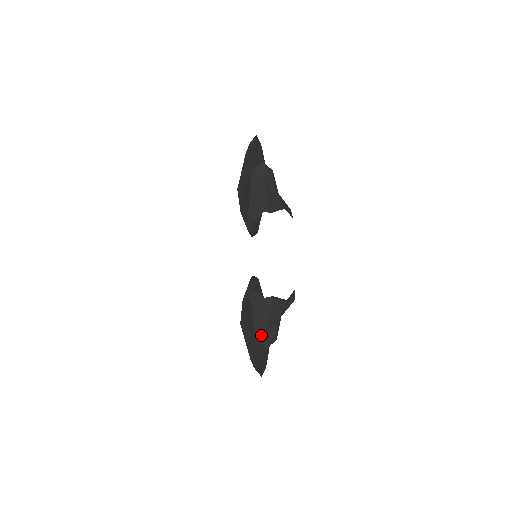
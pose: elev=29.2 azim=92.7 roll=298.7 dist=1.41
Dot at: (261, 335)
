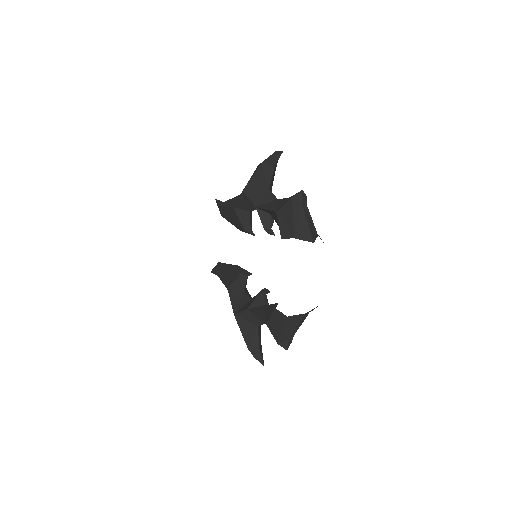
Dot at: (283, 340)
